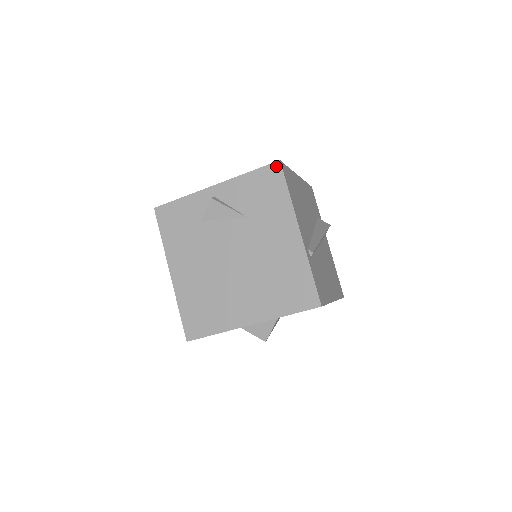
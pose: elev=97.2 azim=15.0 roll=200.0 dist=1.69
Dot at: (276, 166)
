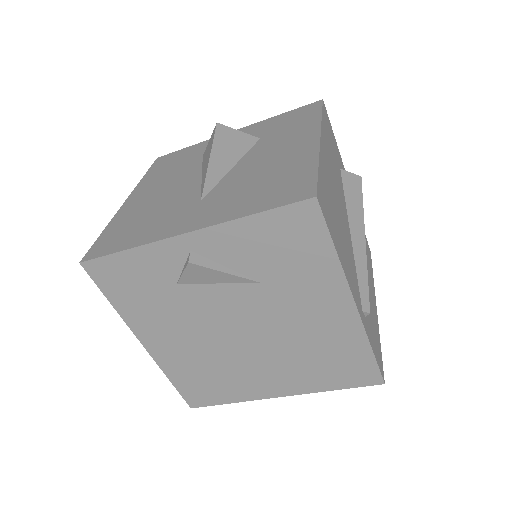
Dot at: (309, 207)
